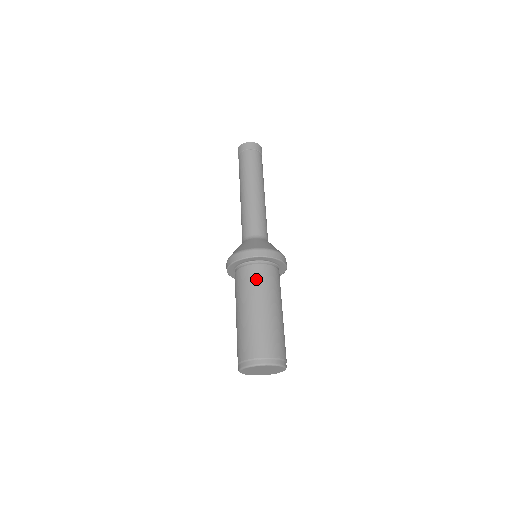
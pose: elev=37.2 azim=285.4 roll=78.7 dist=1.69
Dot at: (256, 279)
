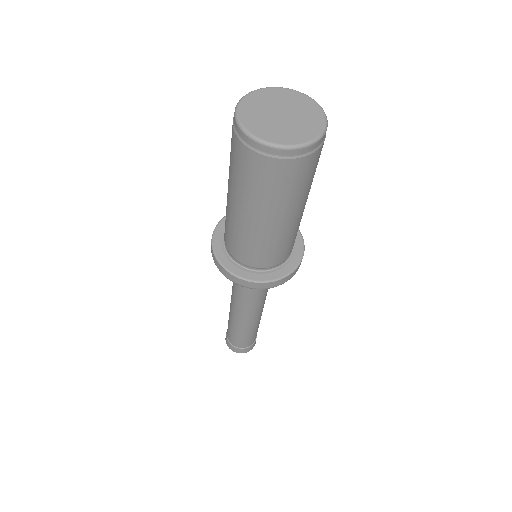
Dot at: occluded
